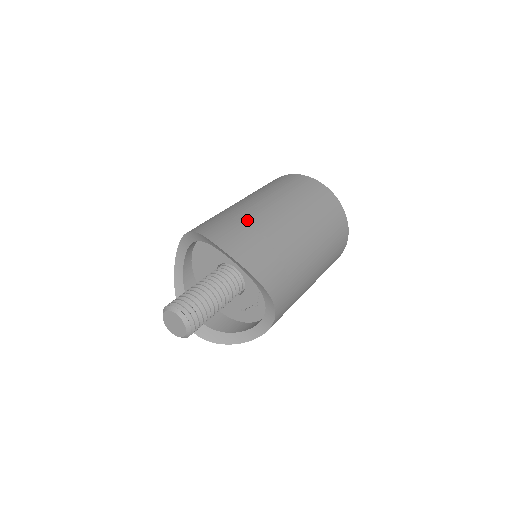
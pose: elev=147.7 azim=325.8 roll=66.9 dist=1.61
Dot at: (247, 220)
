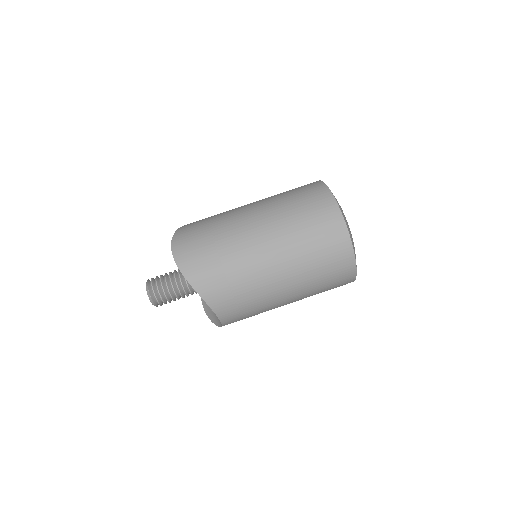
Dot at: (216, 226)
